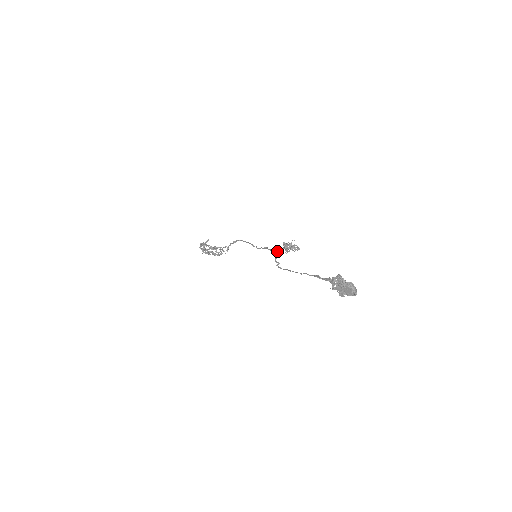
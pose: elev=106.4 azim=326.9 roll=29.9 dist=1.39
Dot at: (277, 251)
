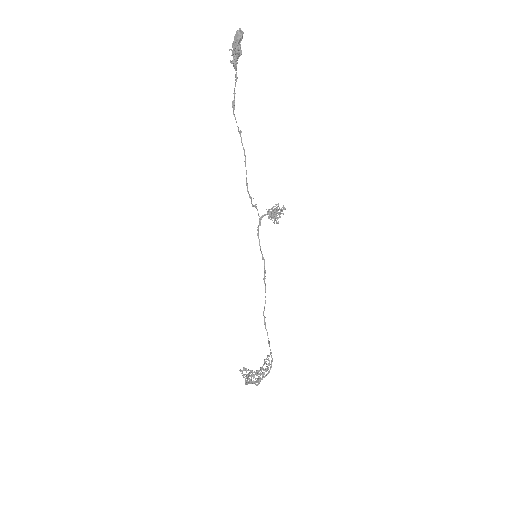
Dot at: (261, 217)
